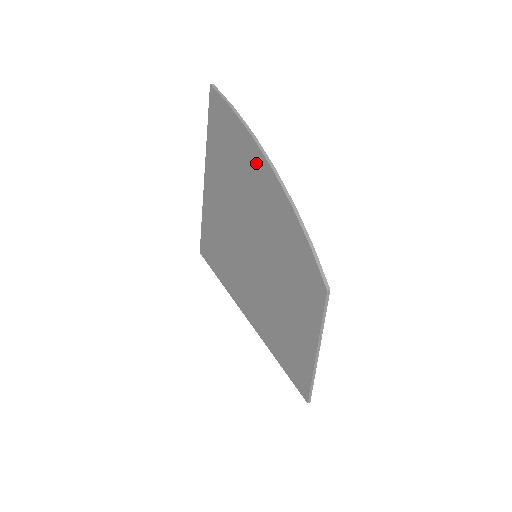
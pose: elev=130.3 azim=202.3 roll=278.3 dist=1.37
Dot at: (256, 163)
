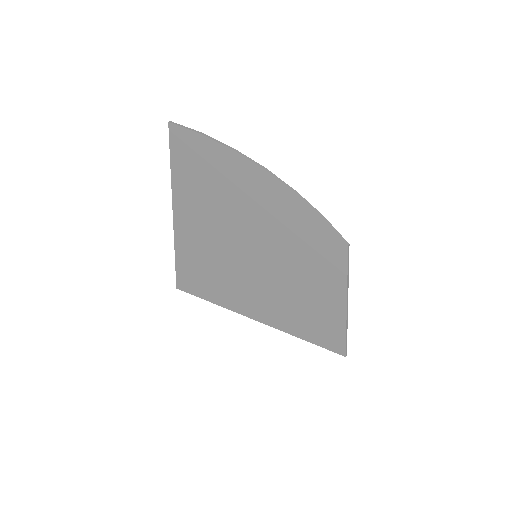
Dot at: (243, 172)
